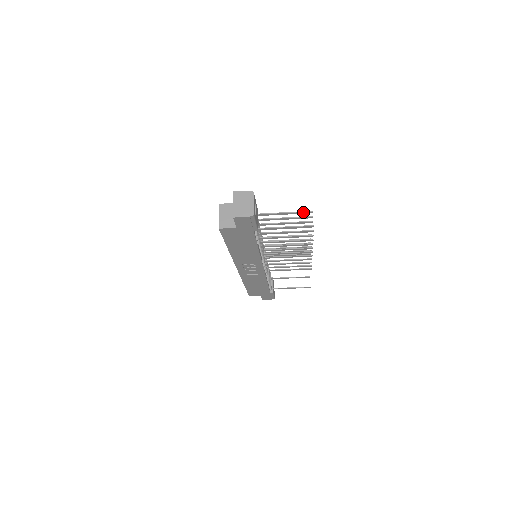
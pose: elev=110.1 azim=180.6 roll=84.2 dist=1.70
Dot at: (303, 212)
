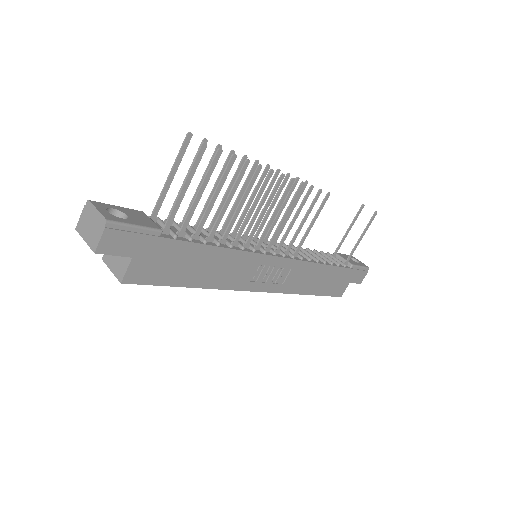
Dot at: (182, 148)
